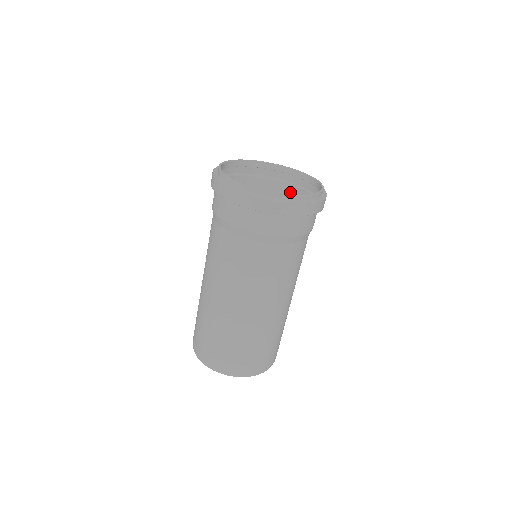
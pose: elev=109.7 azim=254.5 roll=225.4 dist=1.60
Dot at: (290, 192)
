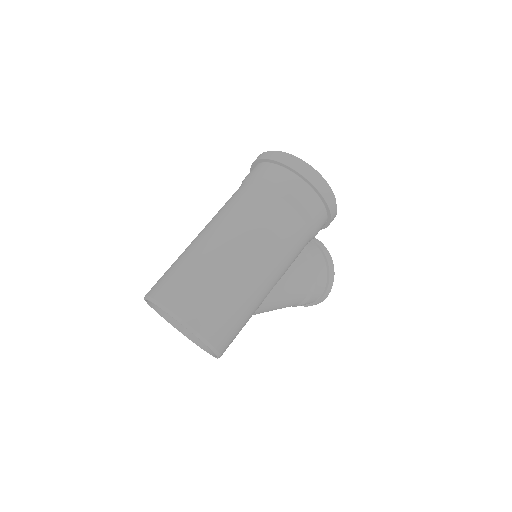
Dot at: occluded
